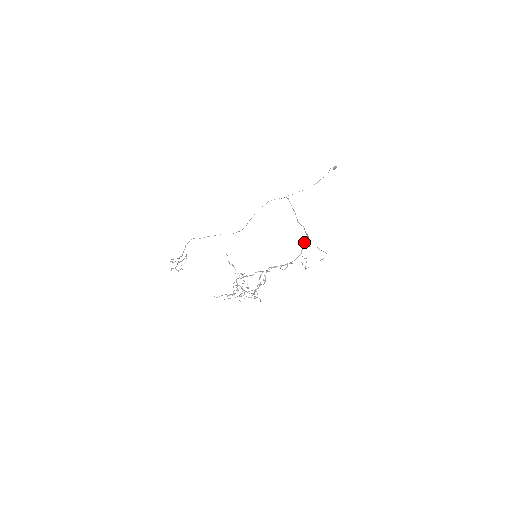
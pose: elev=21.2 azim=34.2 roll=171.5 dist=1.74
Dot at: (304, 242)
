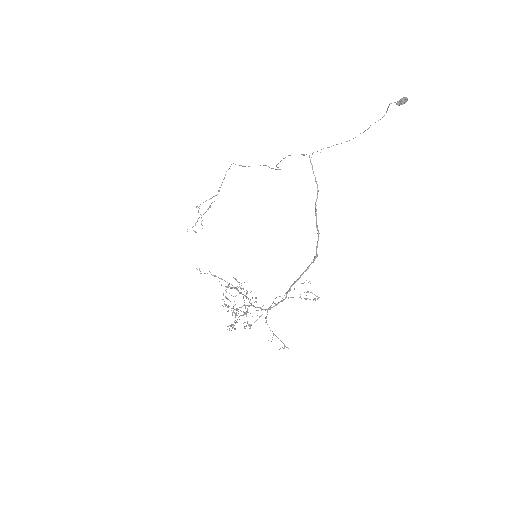
Dot at: (257, 315)
